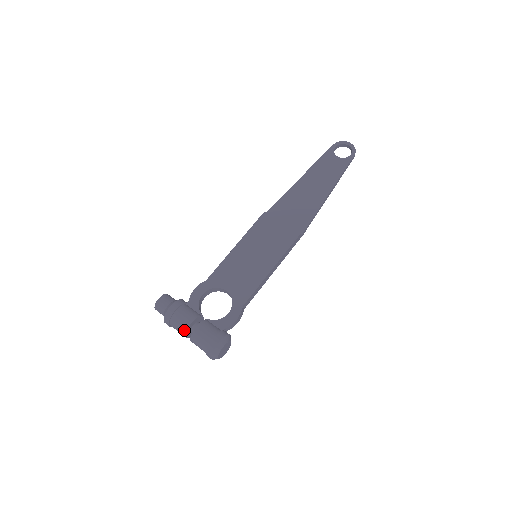
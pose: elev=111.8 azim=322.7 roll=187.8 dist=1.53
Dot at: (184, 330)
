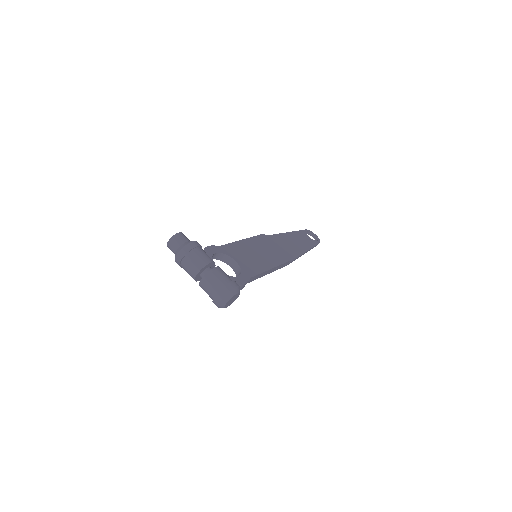
Dot at: (202, 265)
